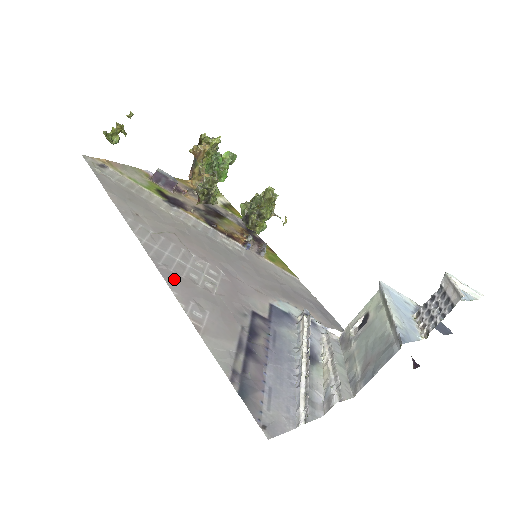
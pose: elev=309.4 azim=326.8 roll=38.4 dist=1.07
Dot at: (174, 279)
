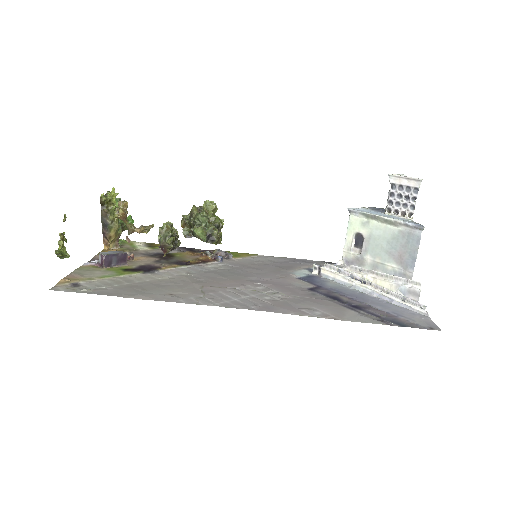
Dot at: (274, 308)
